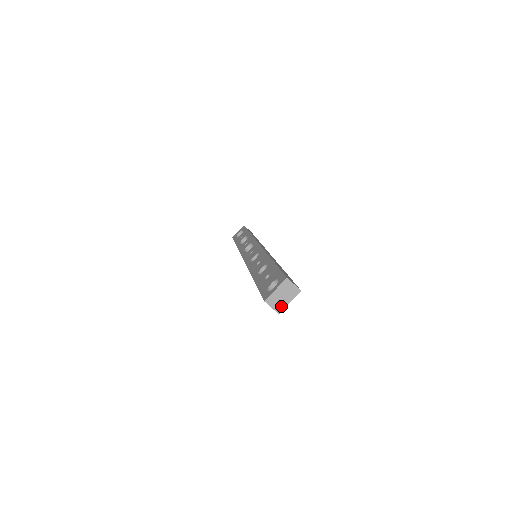
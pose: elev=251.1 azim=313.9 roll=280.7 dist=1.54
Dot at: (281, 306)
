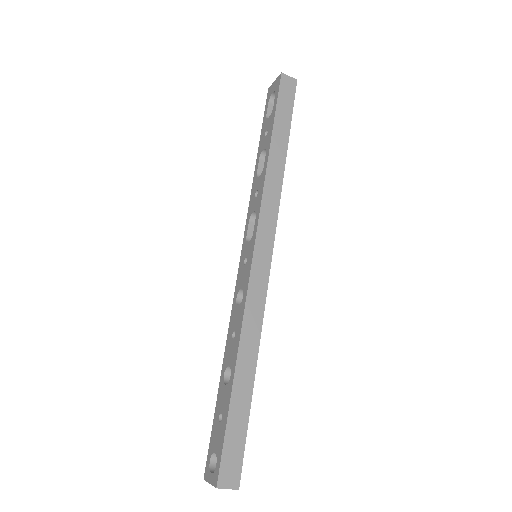
Dot at: occluded
